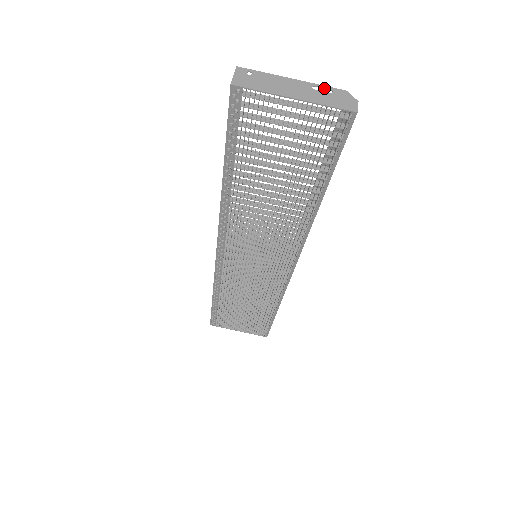
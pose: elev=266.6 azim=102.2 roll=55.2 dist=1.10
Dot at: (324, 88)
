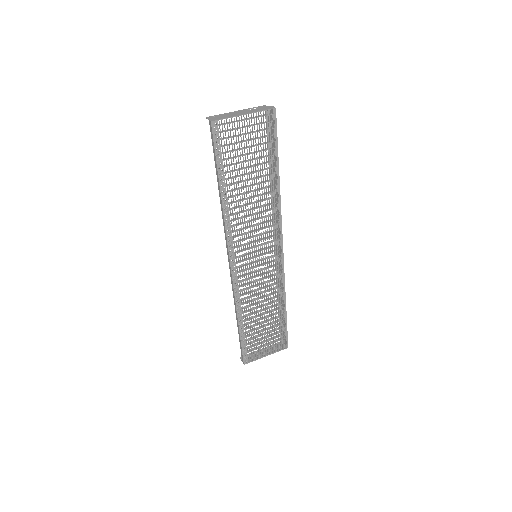
Dot at: (252, 108)
